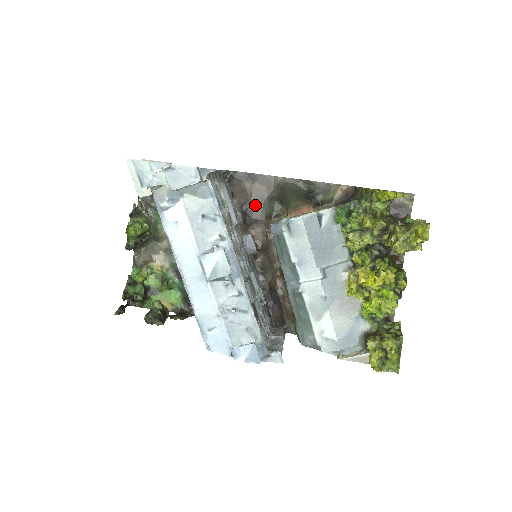
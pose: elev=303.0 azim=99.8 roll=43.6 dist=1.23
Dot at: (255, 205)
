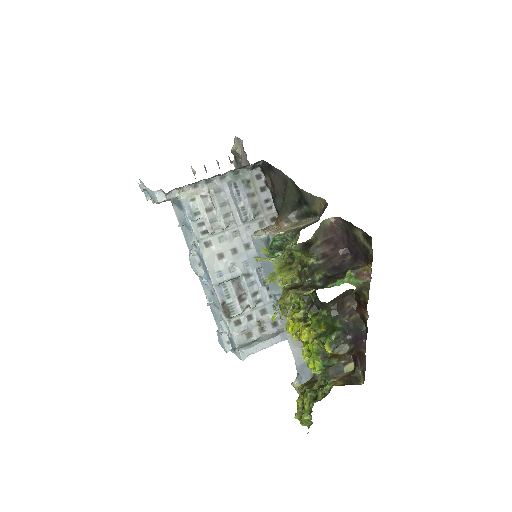
Dot at: (279, 198)
